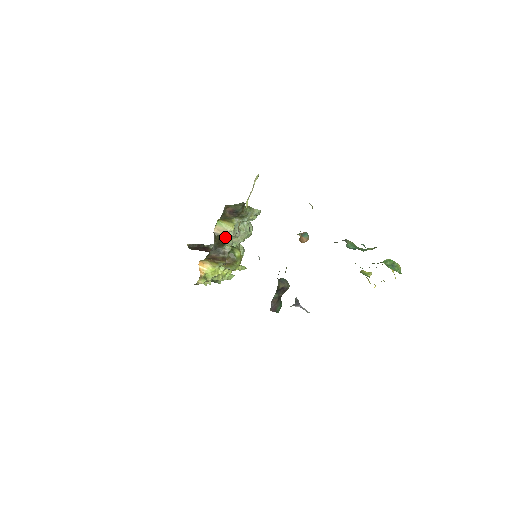
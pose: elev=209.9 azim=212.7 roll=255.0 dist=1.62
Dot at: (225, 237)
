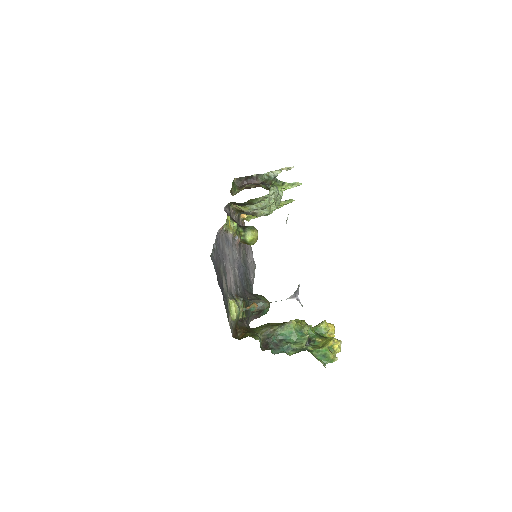
Dot at: occluded
